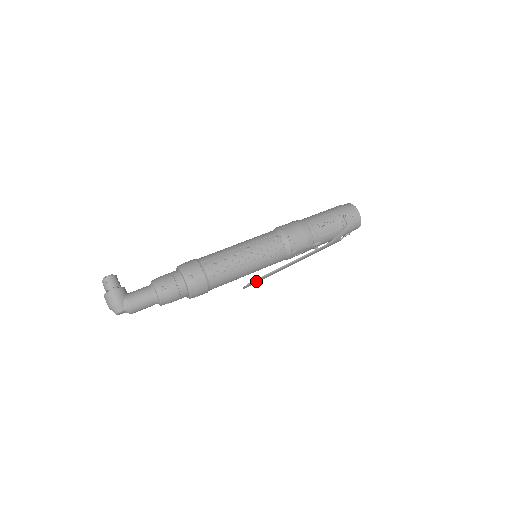
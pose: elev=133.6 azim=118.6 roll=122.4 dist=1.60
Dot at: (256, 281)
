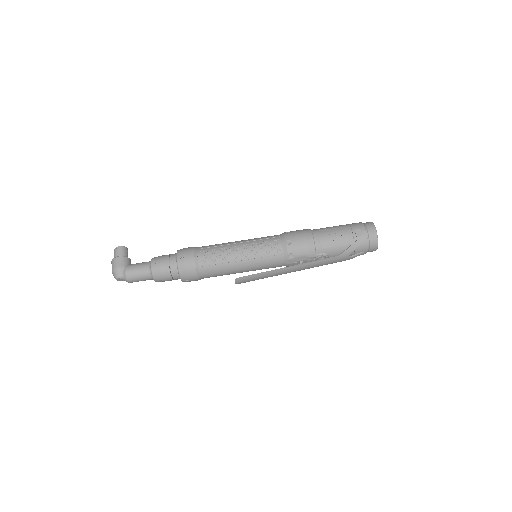
Dot at: (246, 278)
